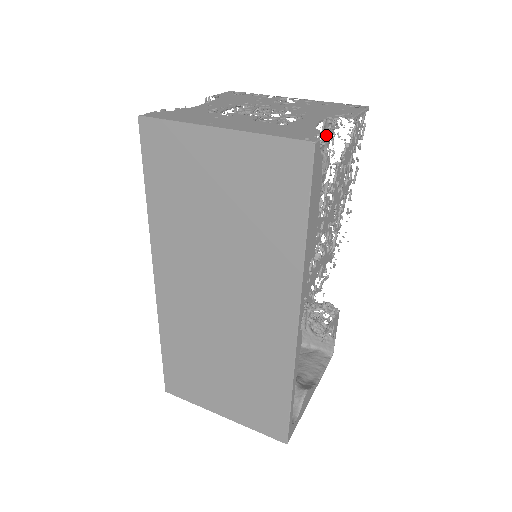
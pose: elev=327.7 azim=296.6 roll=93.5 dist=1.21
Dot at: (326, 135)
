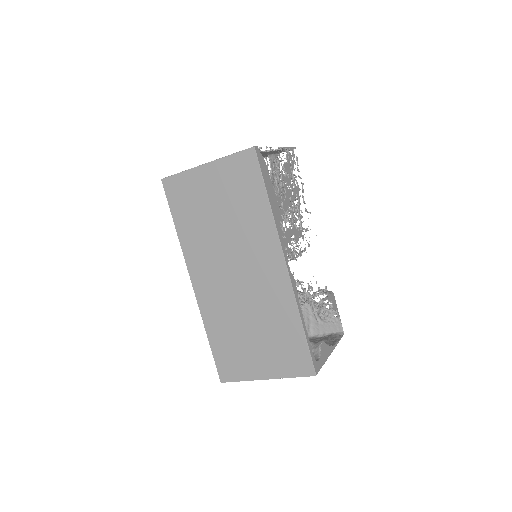
Dot at: (275, 169)
